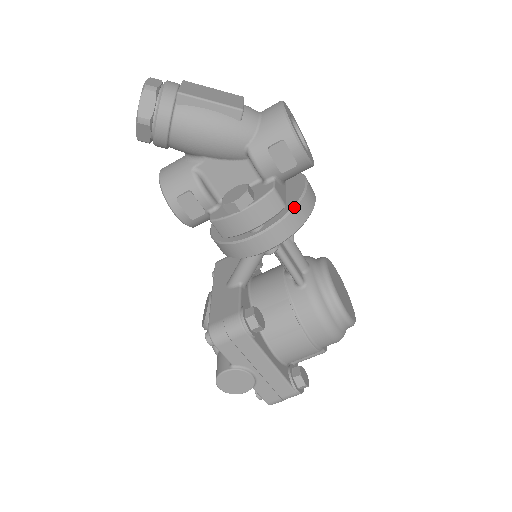
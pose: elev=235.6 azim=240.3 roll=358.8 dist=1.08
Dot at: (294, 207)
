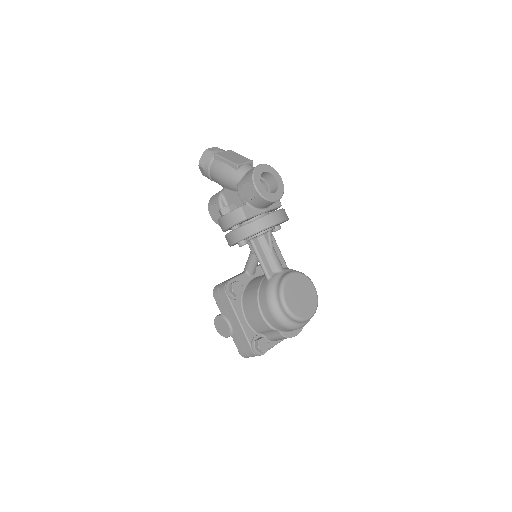
Dot at: (252, 221)
